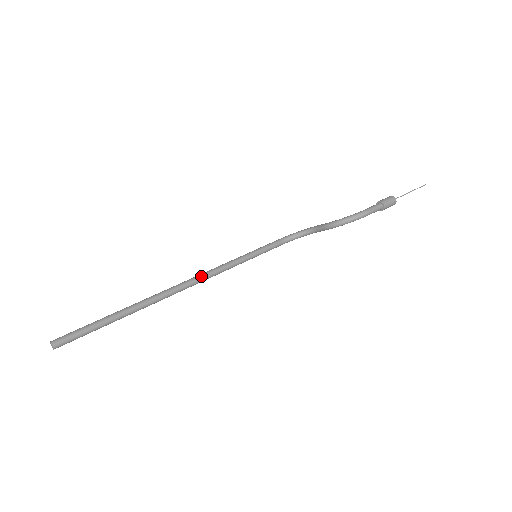
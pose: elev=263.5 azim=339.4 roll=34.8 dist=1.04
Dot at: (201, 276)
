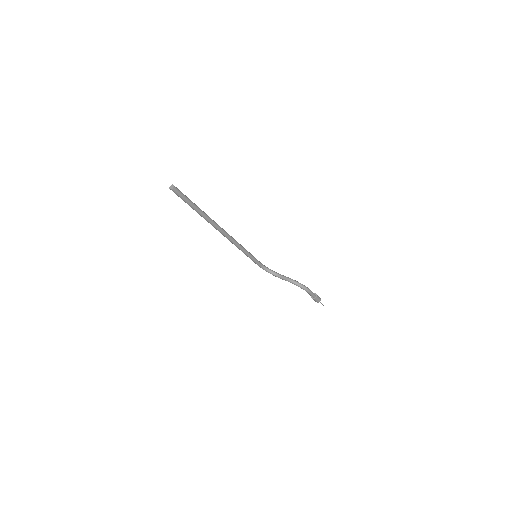
Dot at: (231, 236)
